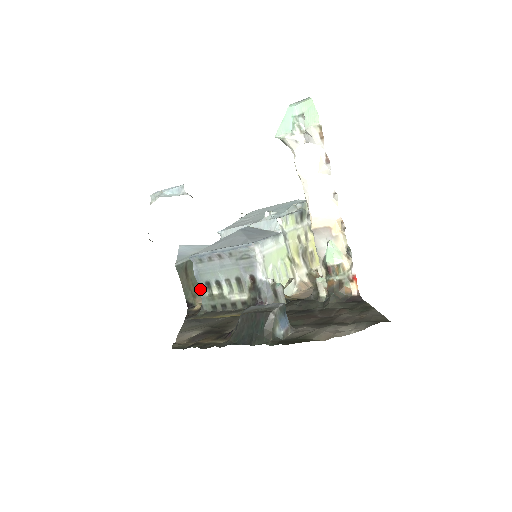
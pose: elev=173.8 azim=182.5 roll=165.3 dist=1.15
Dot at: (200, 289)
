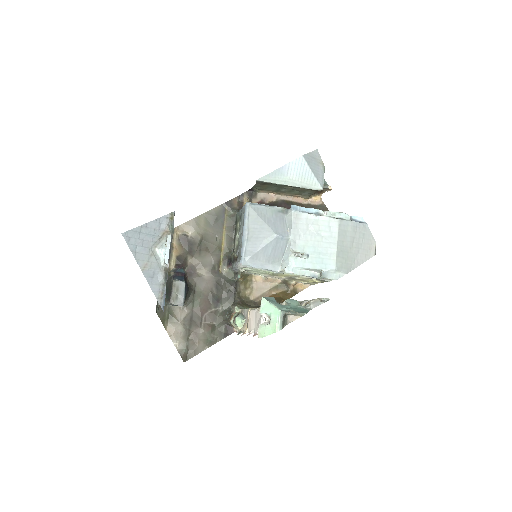
Dot at: (240, 211)
